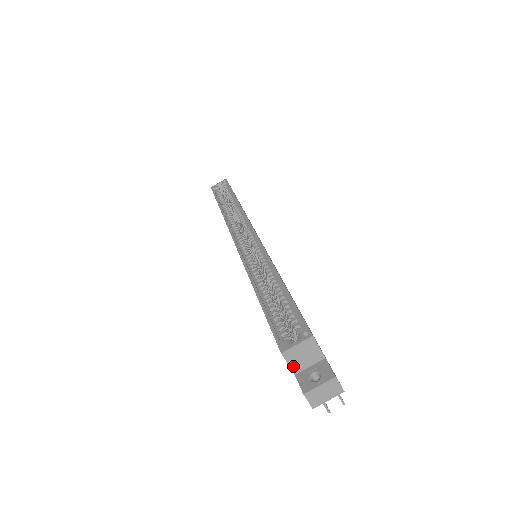
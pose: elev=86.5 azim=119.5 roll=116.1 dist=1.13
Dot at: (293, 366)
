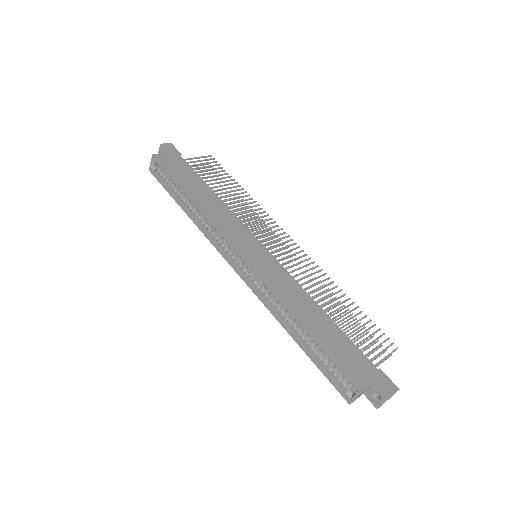
Dot at: occluded
